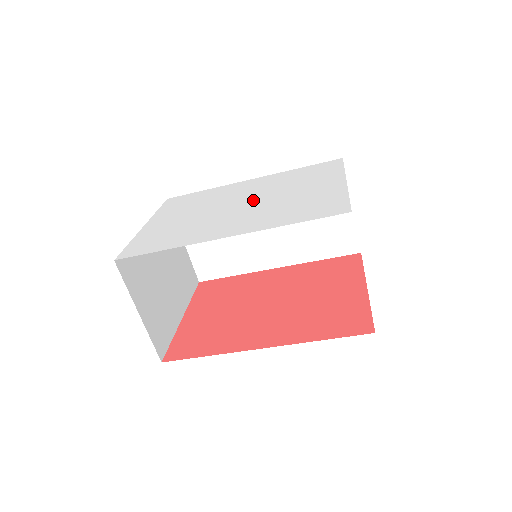
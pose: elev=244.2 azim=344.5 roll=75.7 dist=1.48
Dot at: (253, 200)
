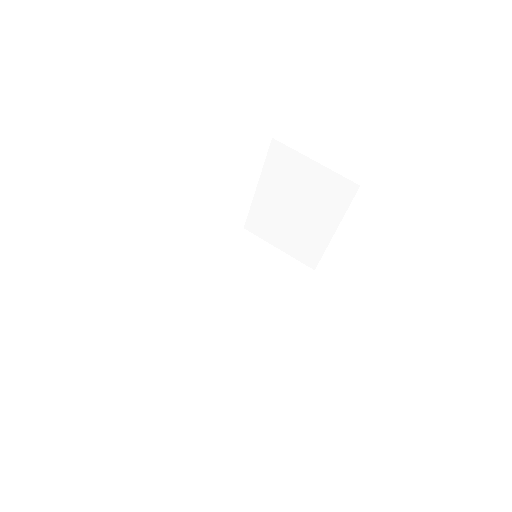
Dot at: occluded
